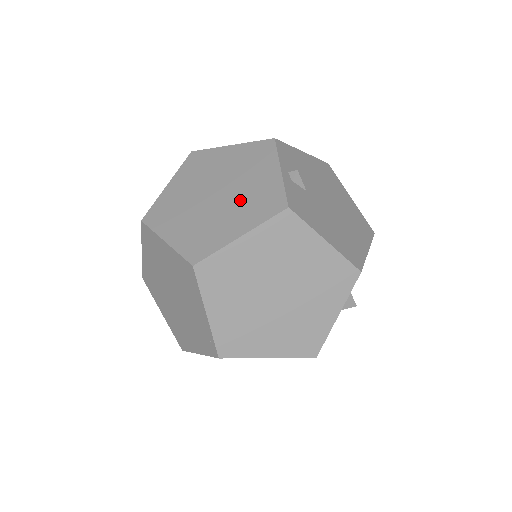
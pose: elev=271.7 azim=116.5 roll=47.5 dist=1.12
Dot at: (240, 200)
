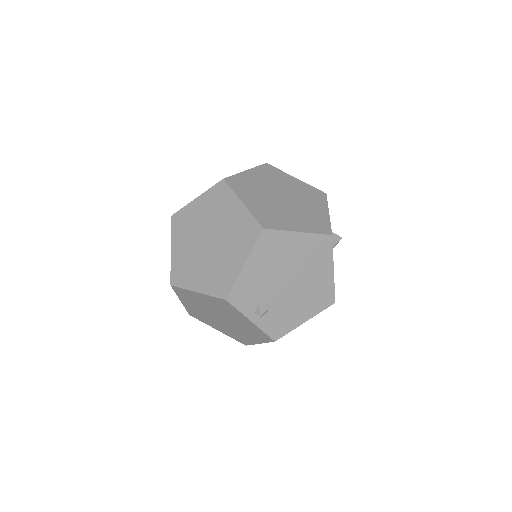
Dot at: (241, 328)
